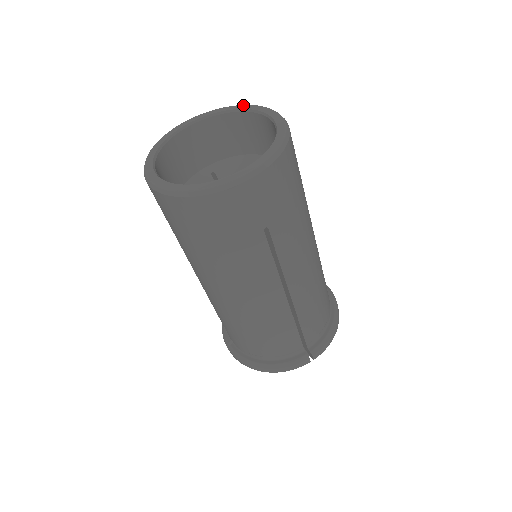
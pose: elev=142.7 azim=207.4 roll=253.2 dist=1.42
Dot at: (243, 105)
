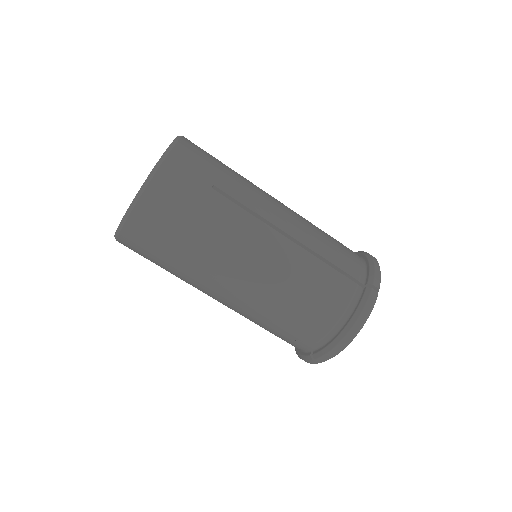
Dot at: occluded
